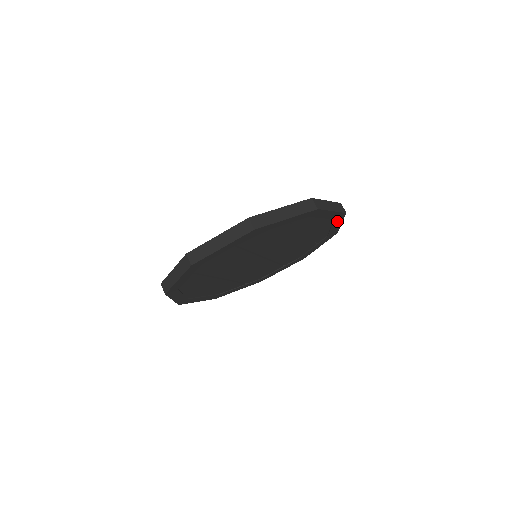
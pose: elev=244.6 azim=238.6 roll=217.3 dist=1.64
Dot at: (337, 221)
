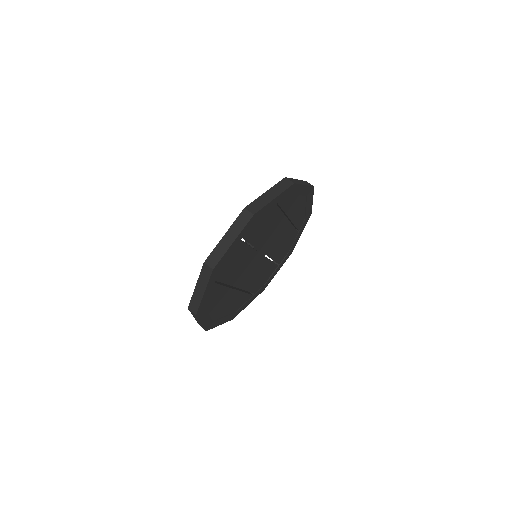
Dot at: (309, 198)
